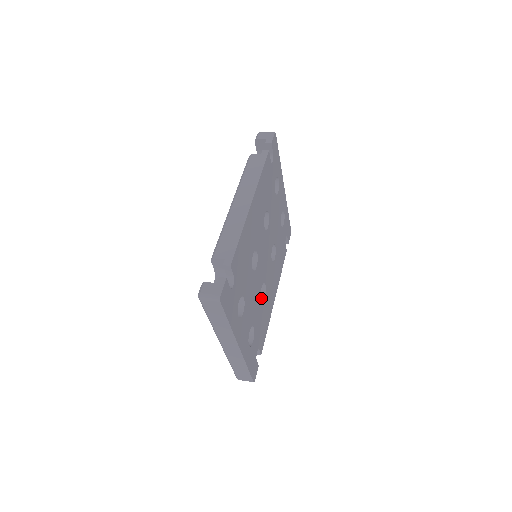
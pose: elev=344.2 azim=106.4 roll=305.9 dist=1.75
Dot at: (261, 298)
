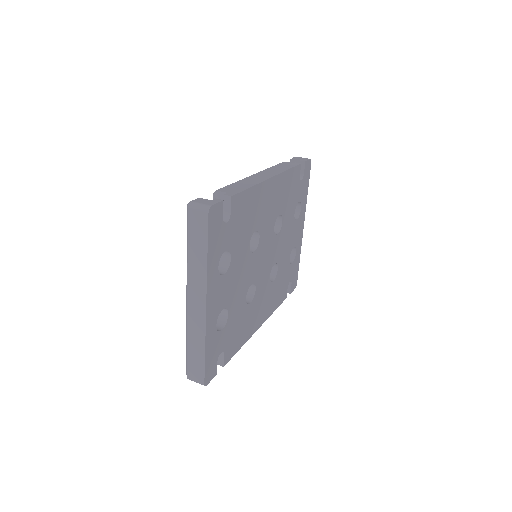
Dot at: (246, 302)
